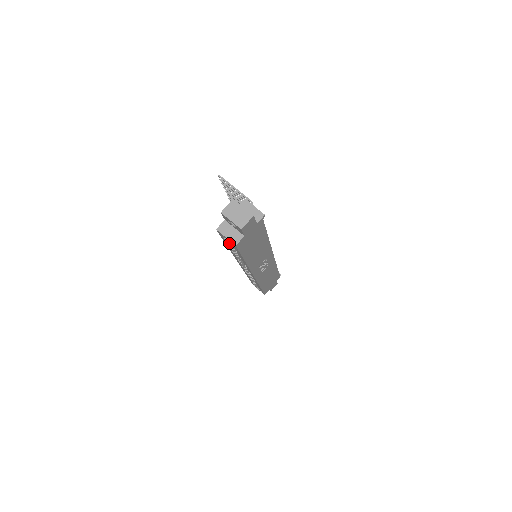
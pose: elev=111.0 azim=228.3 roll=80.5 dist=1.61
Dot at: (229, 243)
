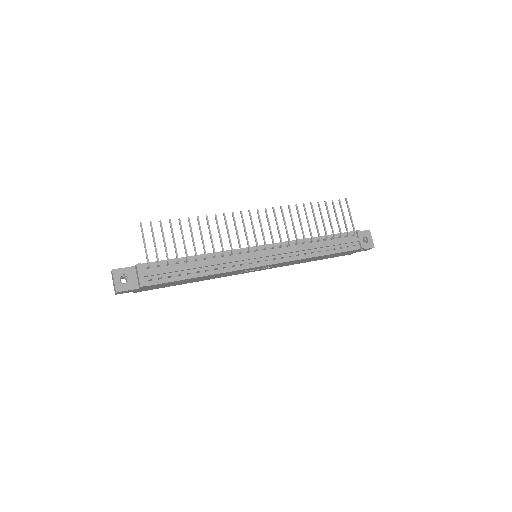
Dot at: occluded
